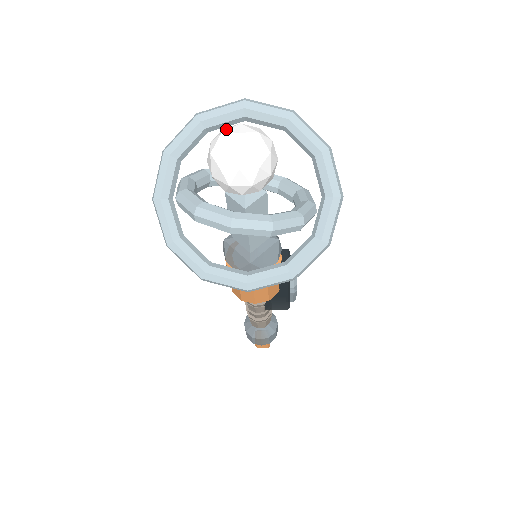
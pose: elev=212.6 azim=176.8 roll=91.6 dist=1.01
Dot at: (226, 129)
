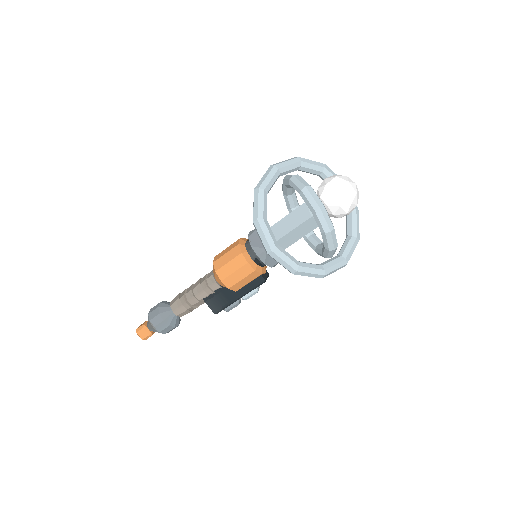
Dot at: occluded
